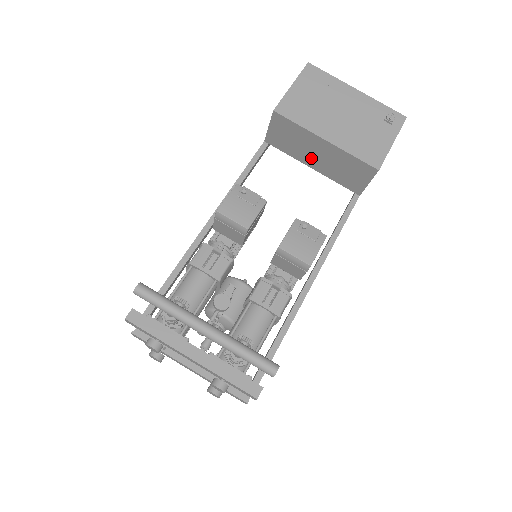
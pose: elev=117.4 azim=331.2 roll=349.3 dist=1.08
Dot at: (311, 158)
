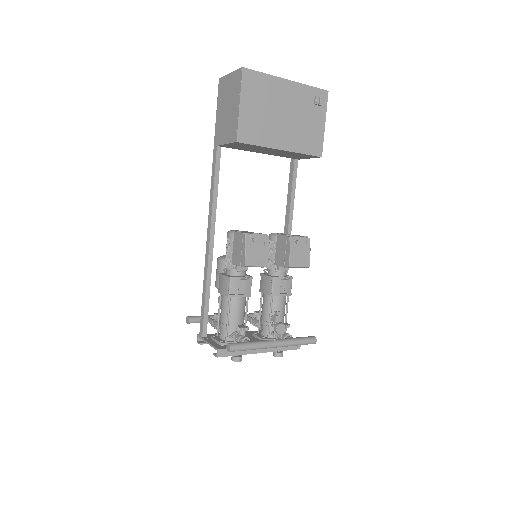
Dot at: (262, 152)
